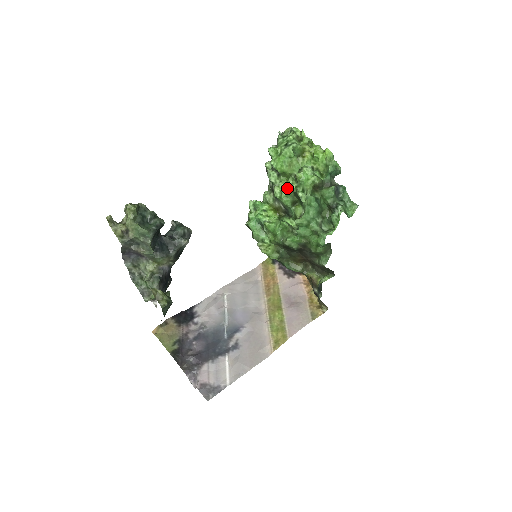
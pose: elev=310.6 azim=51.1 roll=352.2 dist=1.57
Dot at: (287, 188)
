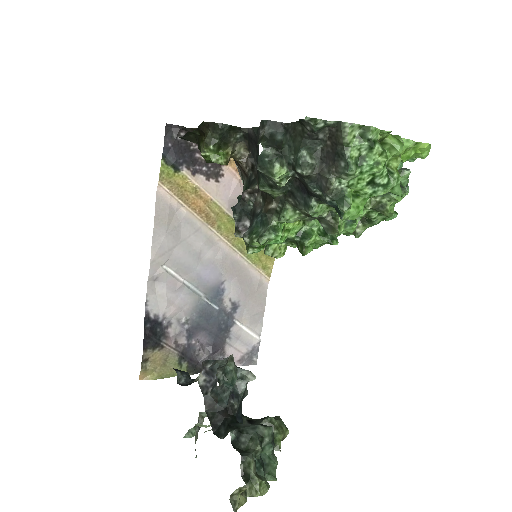
Dot at: occluded
